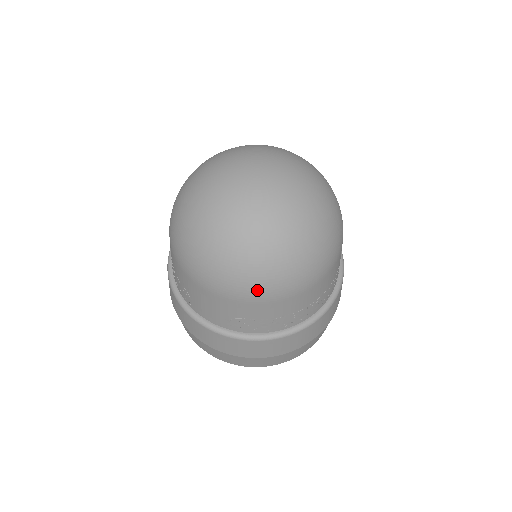
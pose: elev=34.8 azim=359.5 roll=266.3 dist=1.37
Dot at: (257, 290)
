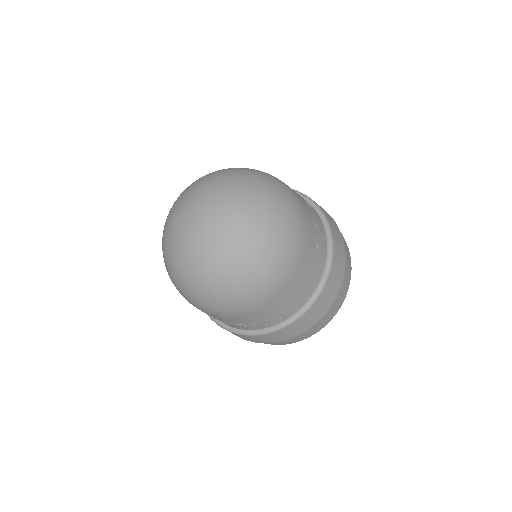
Dot at: (196, 305)
